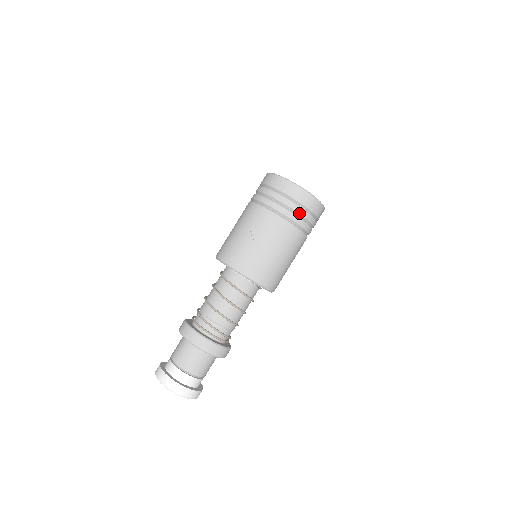
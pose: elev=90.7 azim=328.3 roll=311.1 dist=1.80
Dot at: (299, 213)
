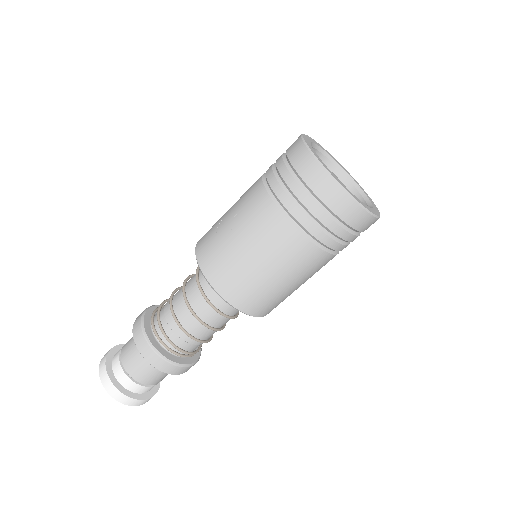
Dot at: (300, 199)
